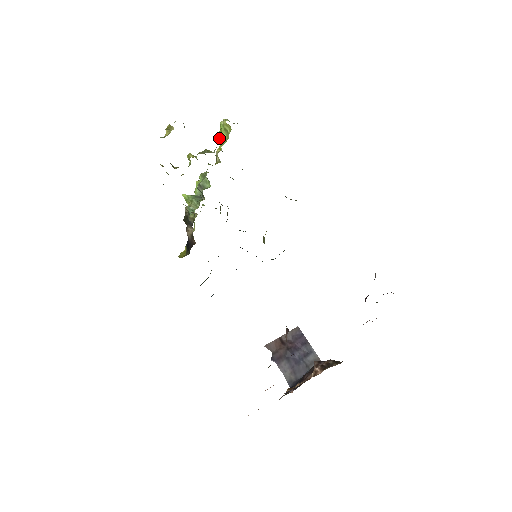
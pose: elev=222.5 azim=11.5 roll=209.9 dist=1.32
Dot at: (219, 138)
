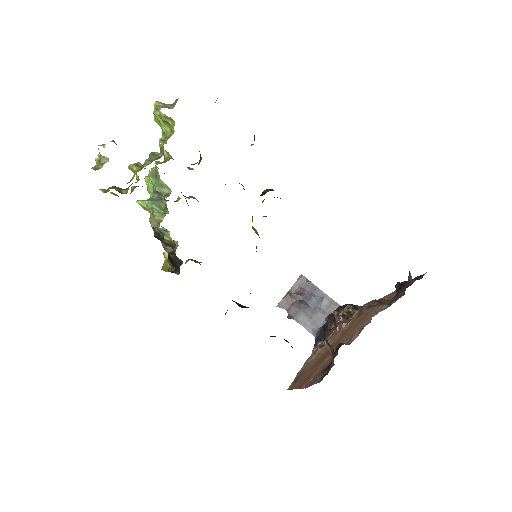
Dot at: (163, 138)
